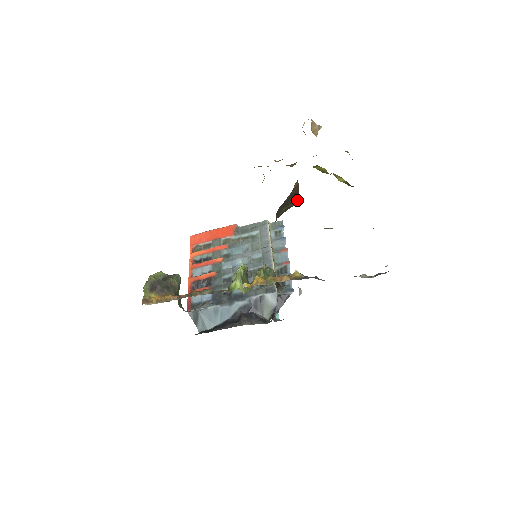
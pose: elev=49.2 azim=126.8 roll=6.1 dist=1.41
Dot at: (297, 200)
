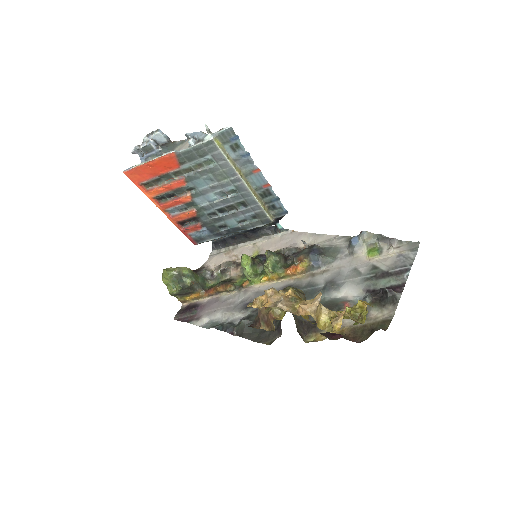
Dot at: (304, 295)
